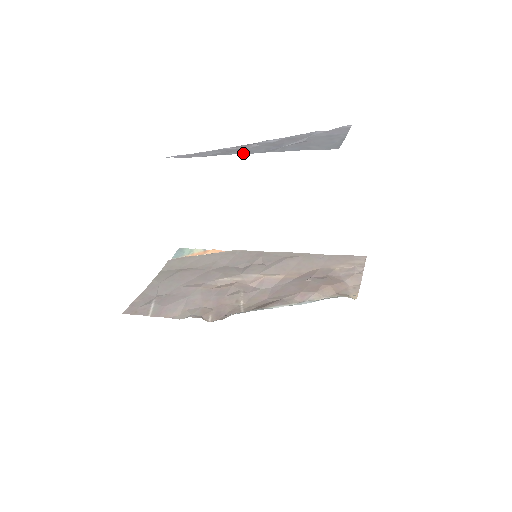
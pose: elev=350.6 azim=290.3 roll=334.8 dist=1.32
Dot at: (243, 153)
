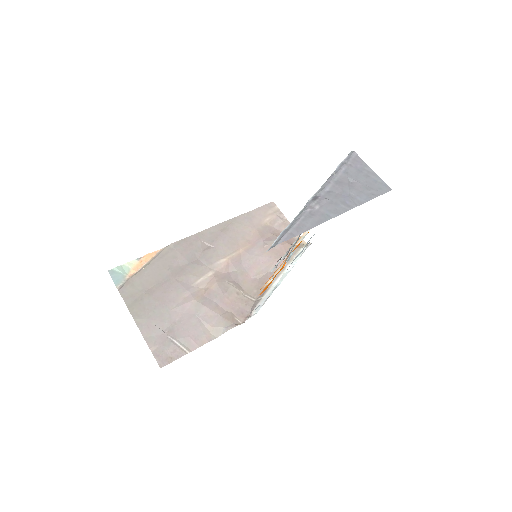
Dot at: (336, 215)
